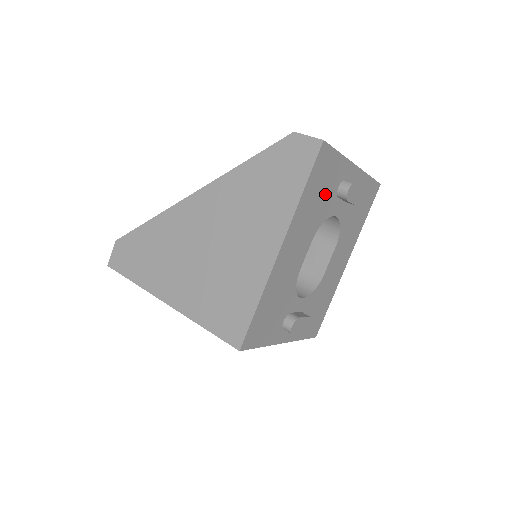
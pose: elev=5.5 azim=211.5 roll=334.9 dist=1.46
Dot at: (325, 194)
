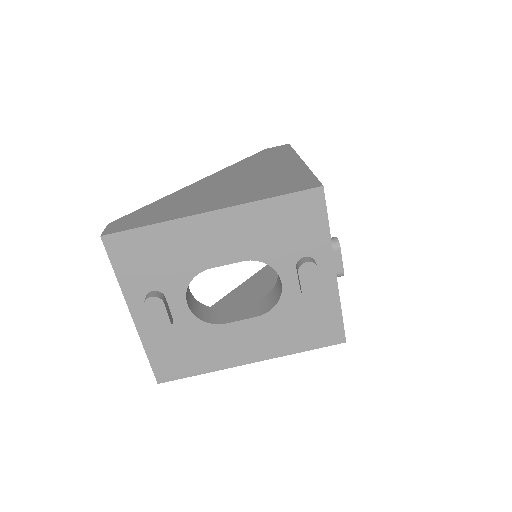
Dot at: occluded
